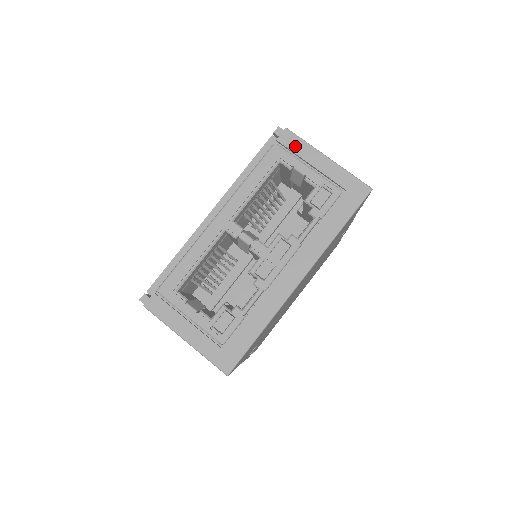
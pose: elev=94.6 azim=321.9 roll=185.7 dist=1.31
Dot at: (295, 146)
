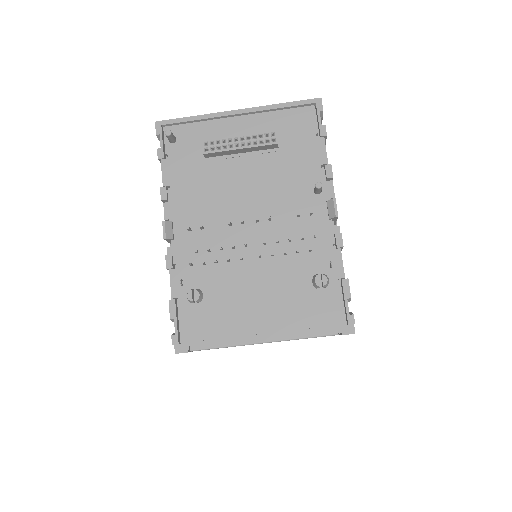
Dot at: occluded
